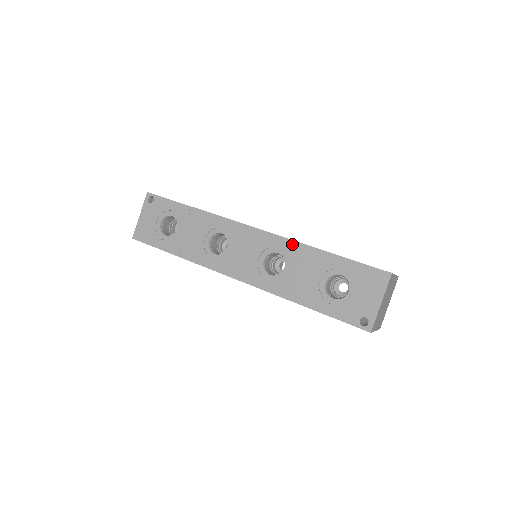
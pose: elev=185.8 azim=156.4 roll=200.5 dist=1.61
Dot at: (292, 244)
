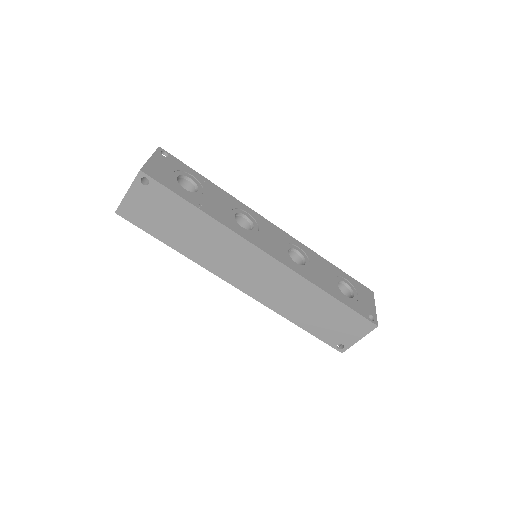
Dot at: (307, 249)
